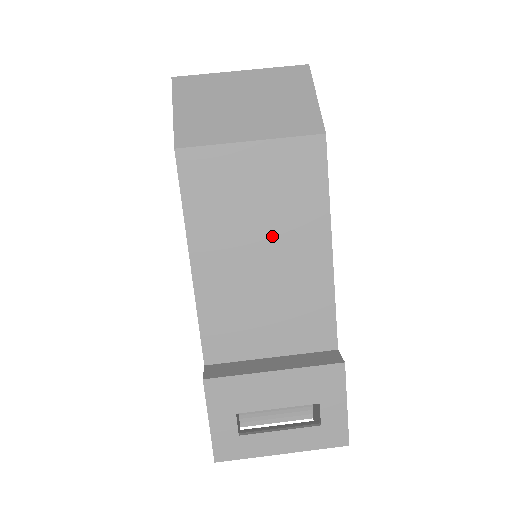
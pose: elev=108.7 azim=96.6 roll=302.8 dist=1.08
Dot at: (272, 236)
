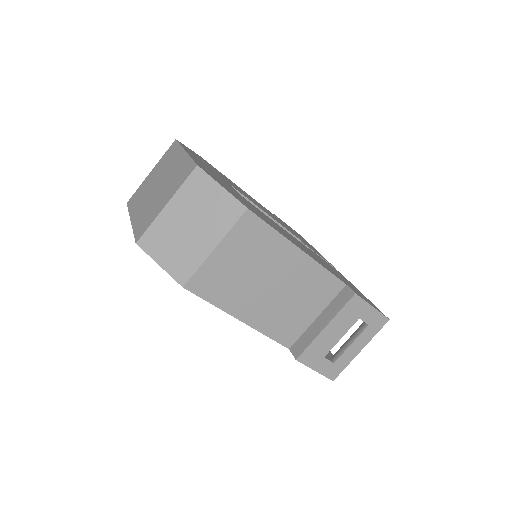
Dot at: (267, 274)
